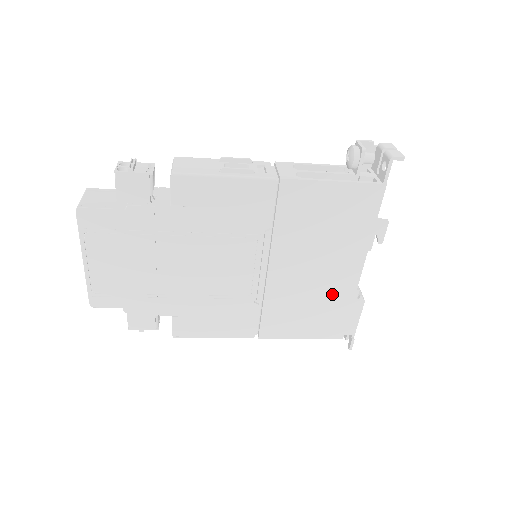
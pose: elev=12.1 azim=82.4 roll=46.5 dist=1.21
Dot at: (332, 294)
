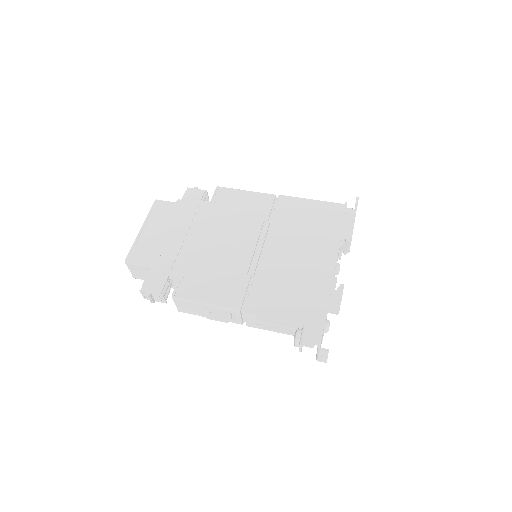
Dot at: occluded
